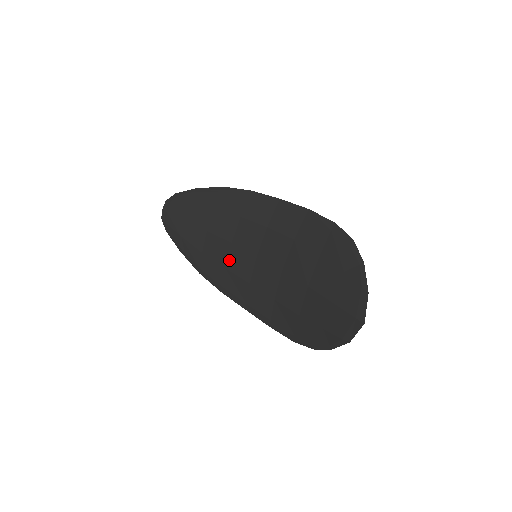
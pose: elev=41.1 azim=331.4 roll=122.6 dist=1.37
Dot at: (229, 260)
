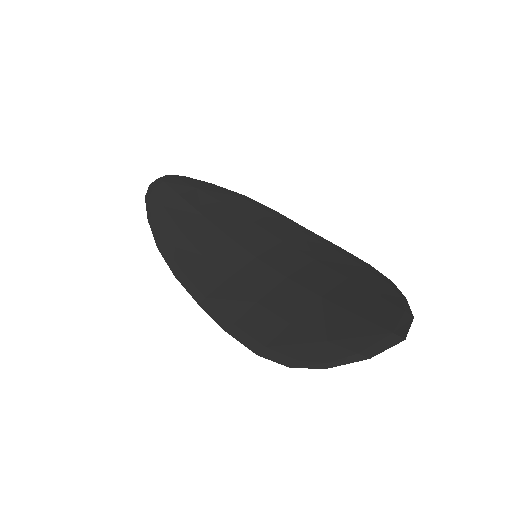
Dot at: (213, 249)
